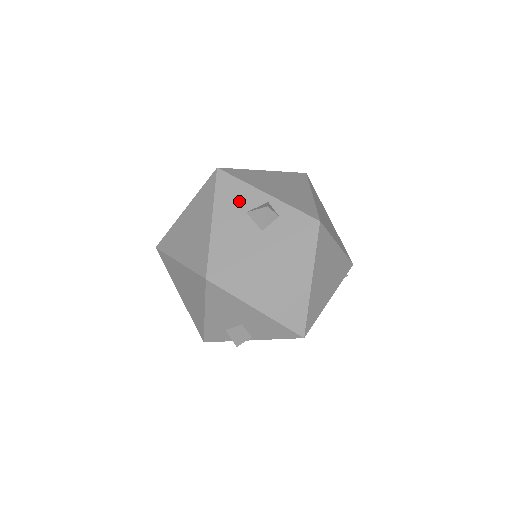
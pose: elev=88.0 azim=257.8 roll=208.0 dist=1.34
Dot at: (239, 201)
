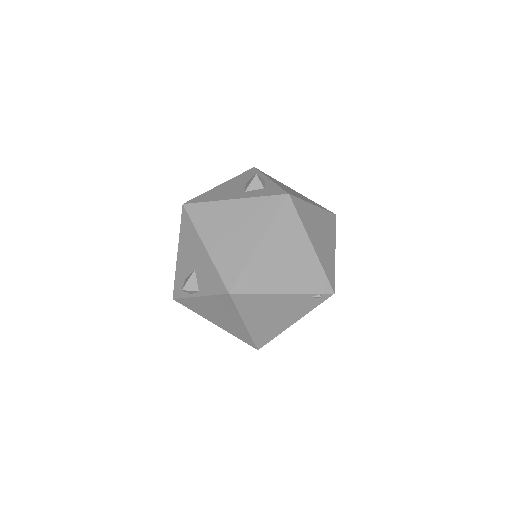
Dot at: (248, 179)
